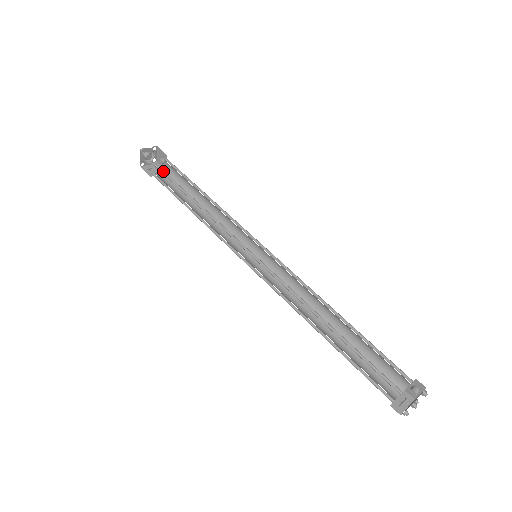
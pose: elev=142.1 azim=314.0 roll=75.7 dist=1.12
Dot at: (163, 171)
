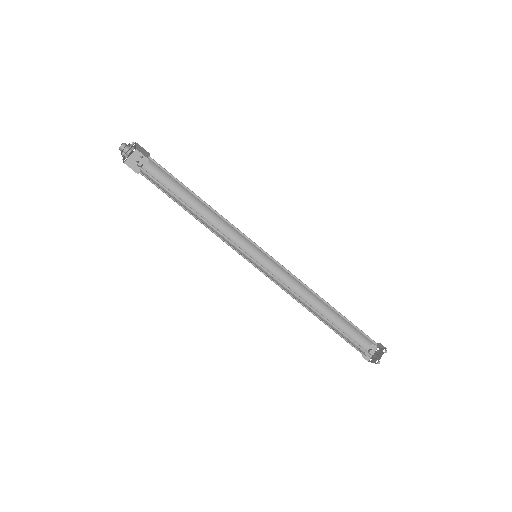
Dot at: (161, 168)
